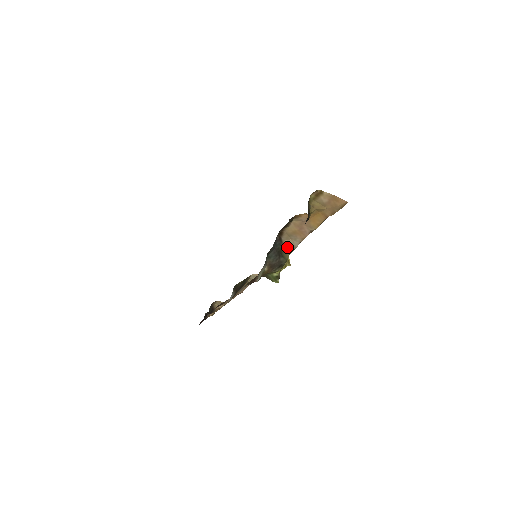
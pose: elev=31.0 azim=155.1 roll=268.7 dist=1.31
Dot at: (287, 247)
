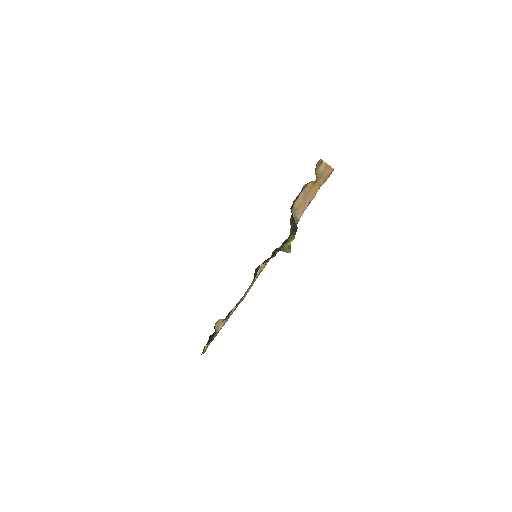
Dot at: (295, 220)
